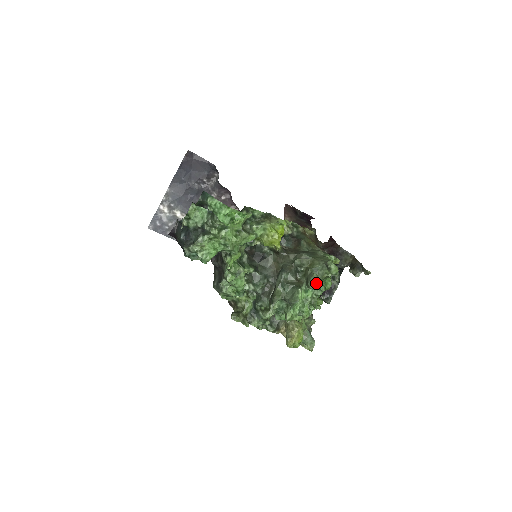
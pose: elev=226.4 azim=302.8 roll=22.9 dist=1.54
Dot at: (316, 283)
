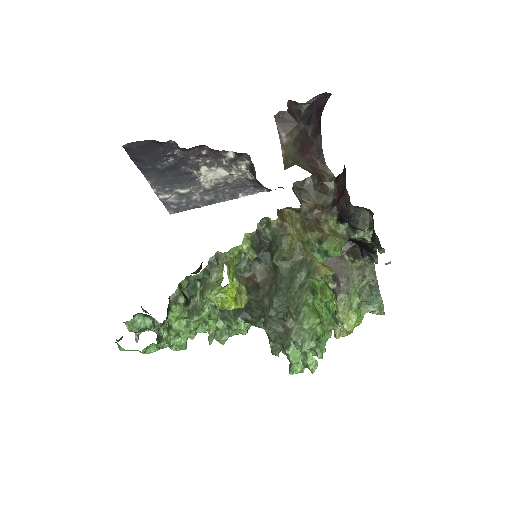
Dot at: (299, 344)
